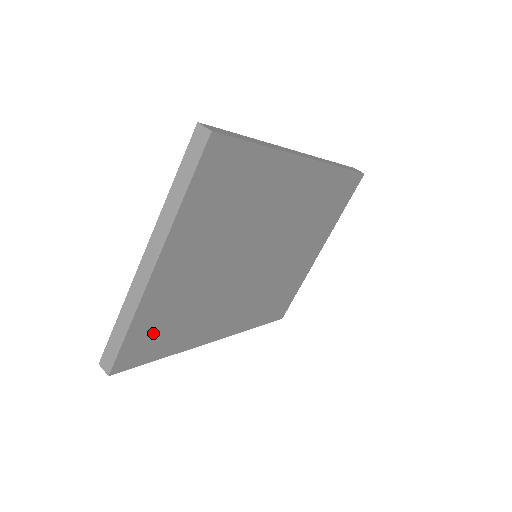
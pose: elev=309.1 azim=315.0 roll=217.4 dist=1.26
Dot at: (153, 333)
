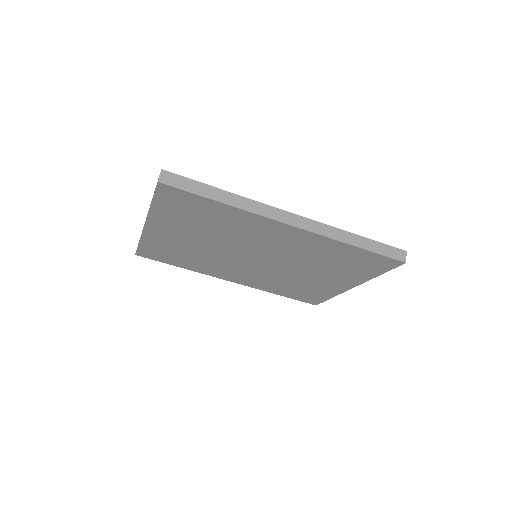
Dot at: (162, 252)
